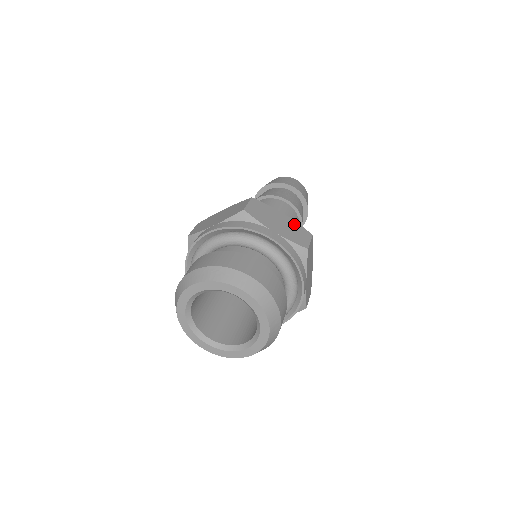
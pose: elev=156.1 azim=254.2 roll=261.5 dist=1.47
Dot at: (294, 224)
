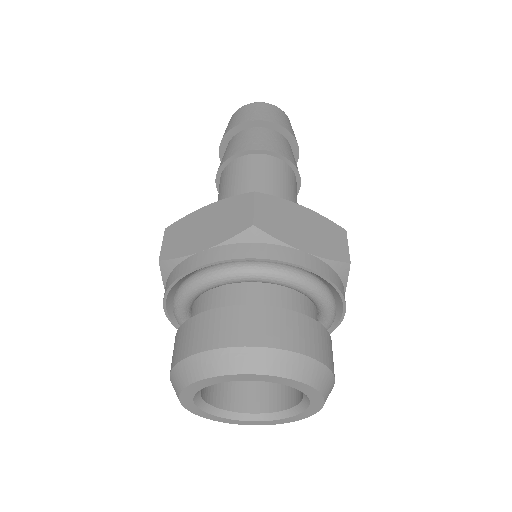
Dot at: (320, 221)
